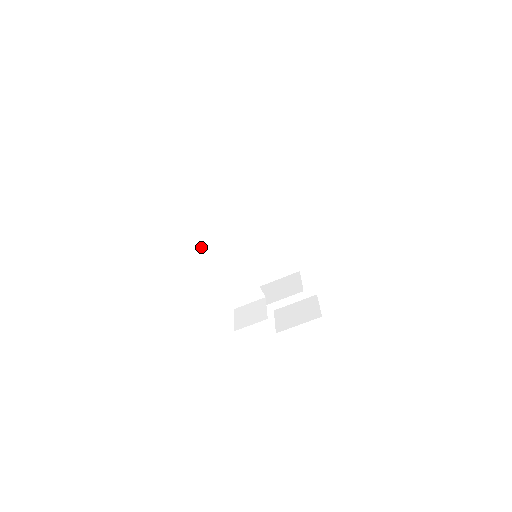
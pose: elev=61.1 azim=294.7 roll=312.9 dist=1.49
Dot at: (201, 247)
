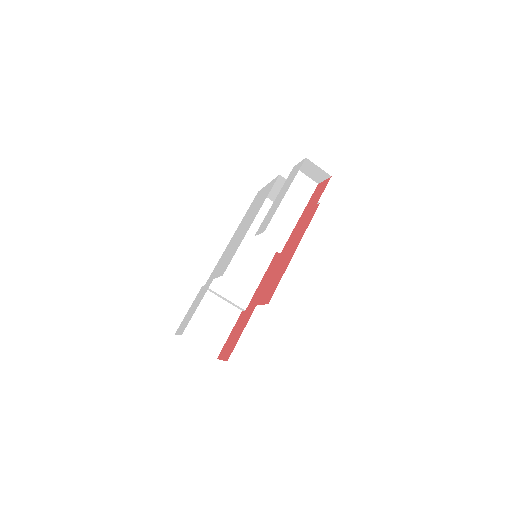
Dot at: occluded
